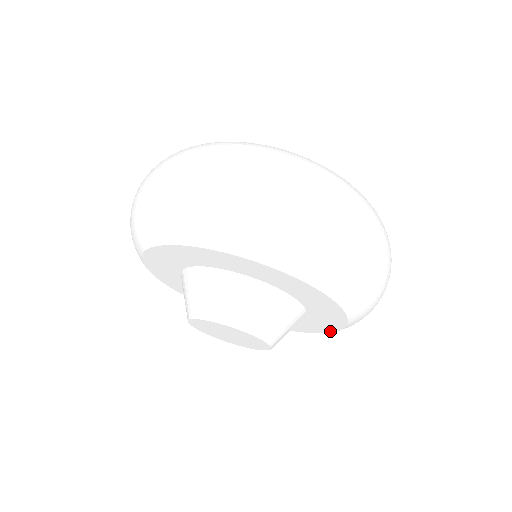
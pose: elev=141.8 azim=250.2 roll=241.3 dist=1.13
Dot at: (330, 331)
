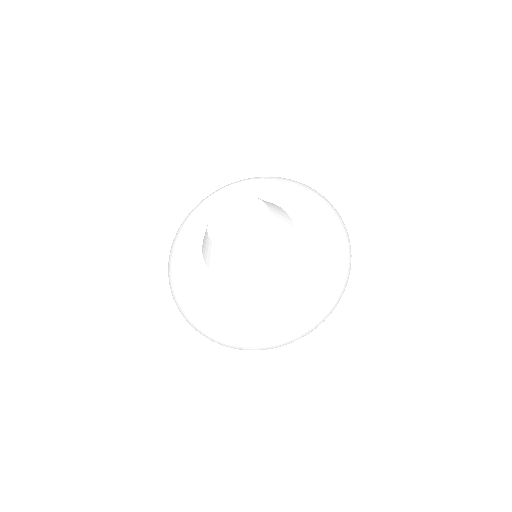
Dot at: (309, 275)
